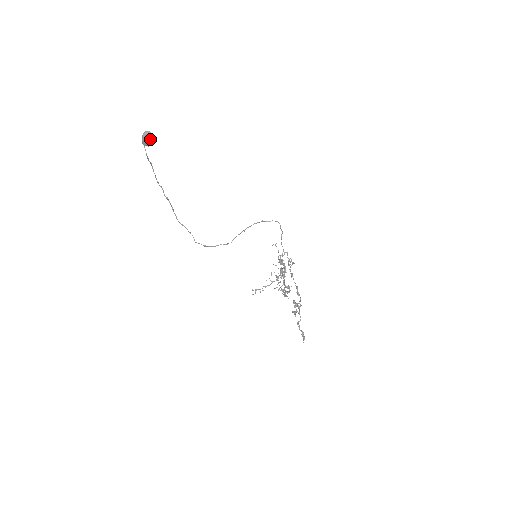
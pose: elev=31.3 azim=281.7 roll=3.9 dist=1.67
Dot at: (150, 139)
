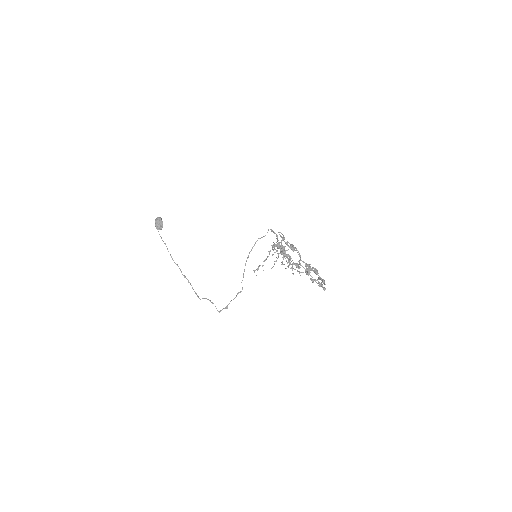
Dot at: (160, 220)
